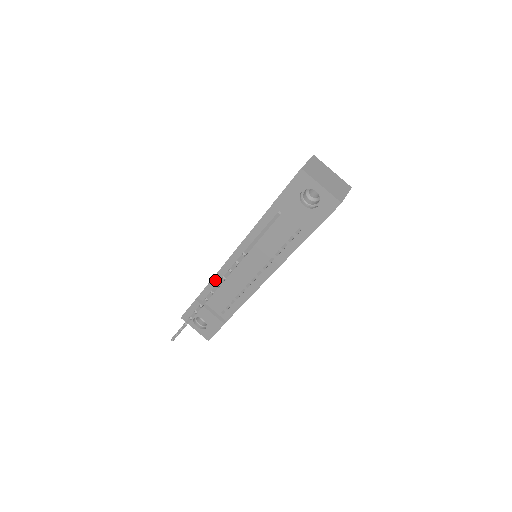
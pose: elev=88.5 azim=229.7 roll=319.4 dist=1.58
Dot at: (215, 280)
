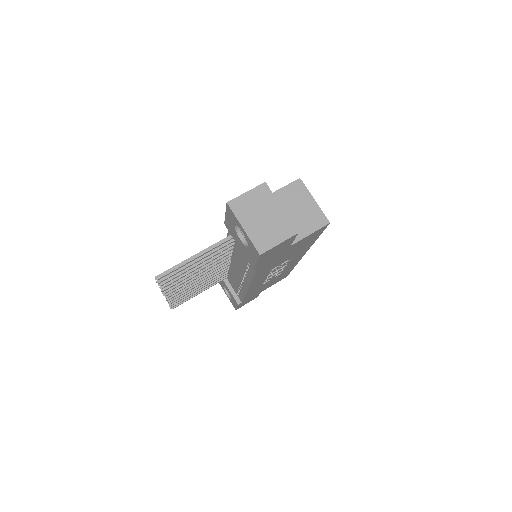
Dot at: occluded
